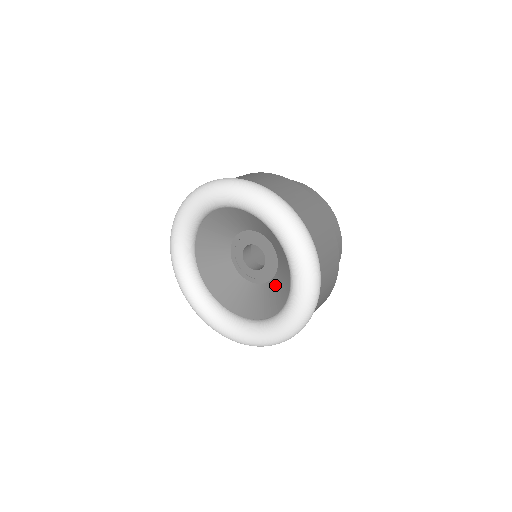
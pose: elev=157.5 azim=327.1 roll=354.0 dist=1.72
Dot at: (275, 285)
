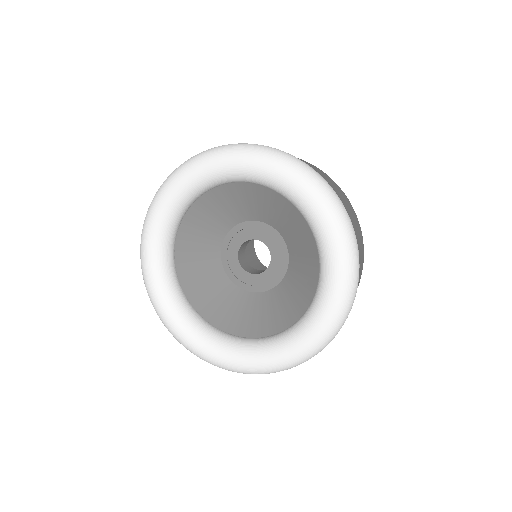
Dot at: (292, 242)
